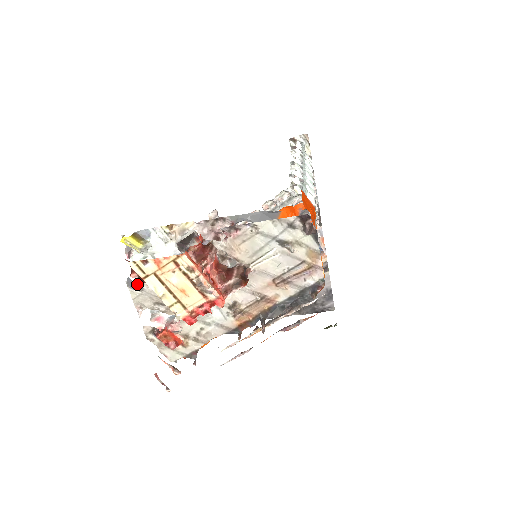
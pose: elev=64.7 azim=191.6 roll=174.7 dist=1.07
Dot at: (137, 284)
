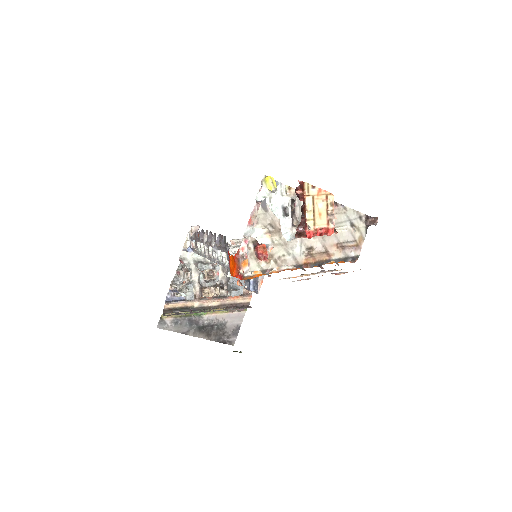
Dot at: (266, 206)
